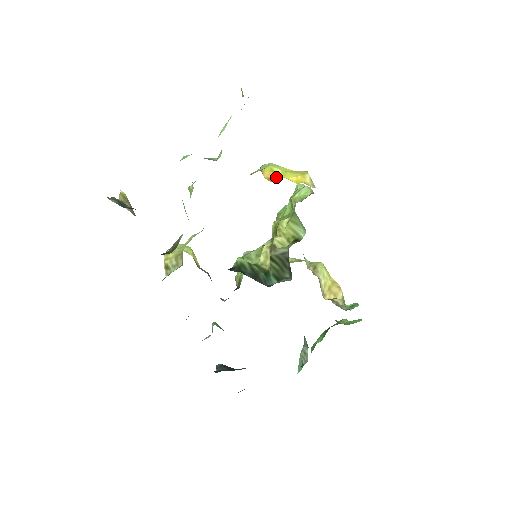
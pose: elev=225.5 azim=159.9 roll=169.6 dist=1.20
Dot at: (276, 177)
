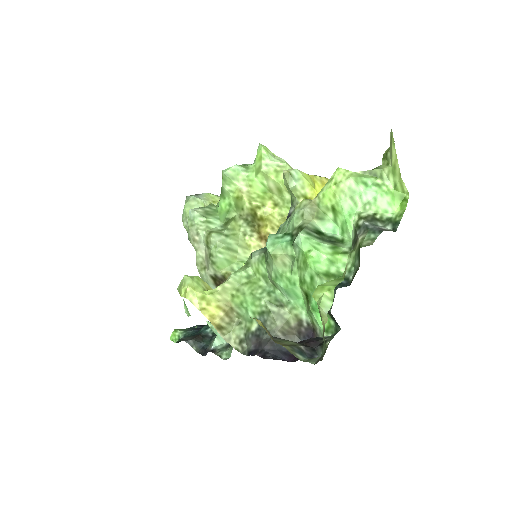
Dot at: occluded
